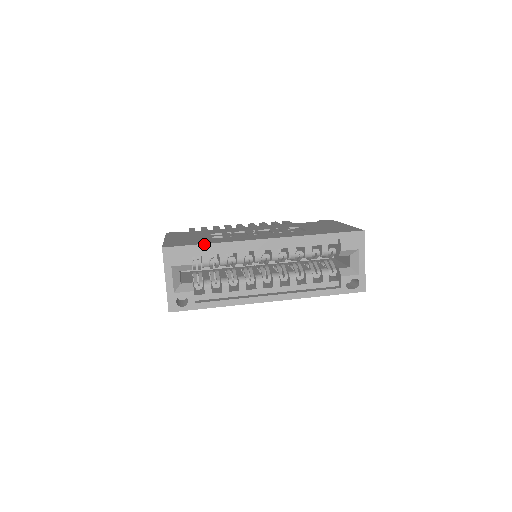
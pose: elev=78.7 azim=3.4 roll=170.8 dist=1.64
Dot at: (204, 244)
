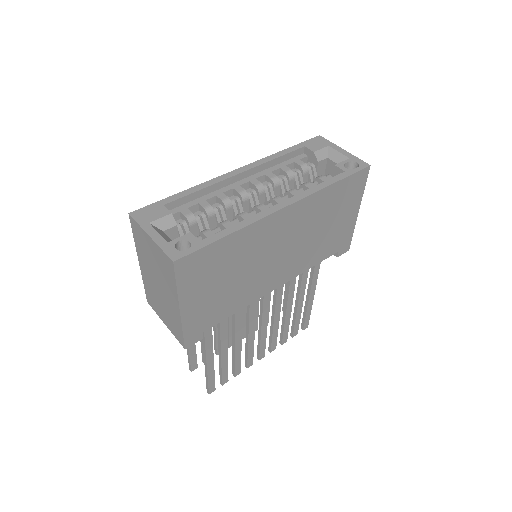
Dot at: (174, 195)
